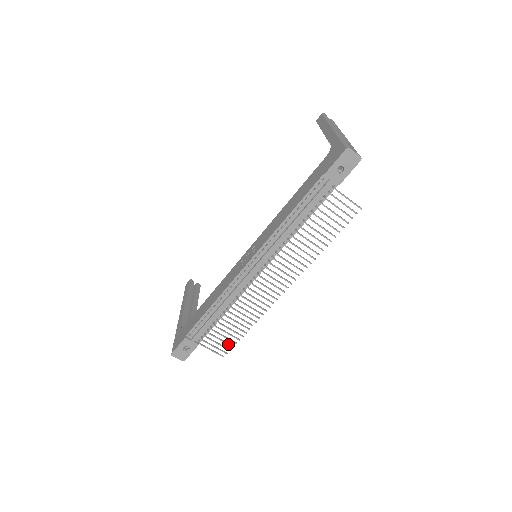
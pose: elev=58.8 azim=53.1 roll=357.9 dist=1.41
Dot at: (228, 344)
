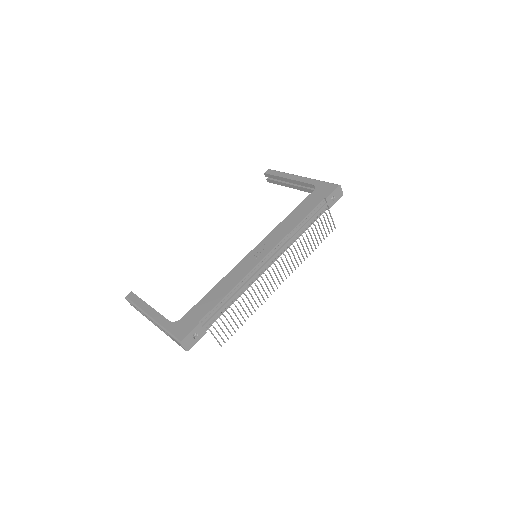
Dot at: (230, 332)
